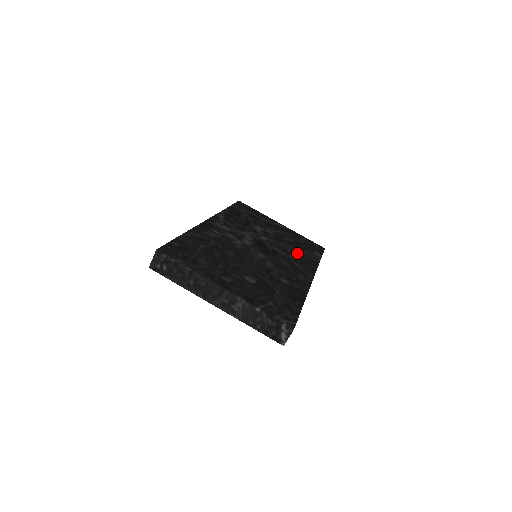
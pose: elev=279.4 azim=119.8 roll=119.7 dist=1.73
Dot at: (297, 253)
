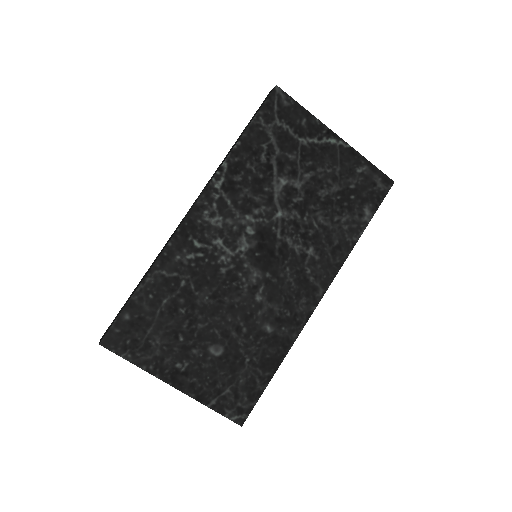
Dot at: (325, 233)
